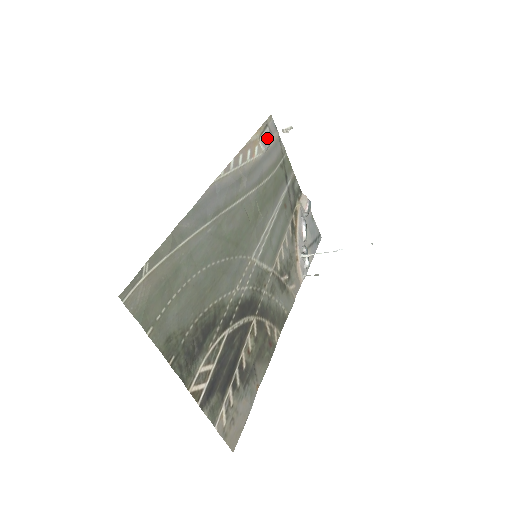
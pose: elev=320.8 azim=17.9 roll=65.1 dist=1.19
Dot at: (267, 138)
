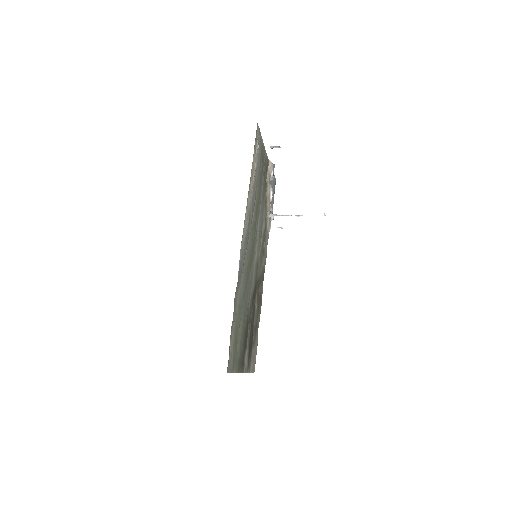
Dot at: (257, 152)
